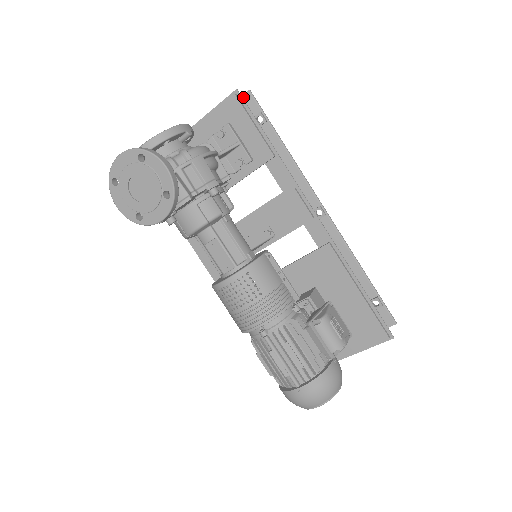
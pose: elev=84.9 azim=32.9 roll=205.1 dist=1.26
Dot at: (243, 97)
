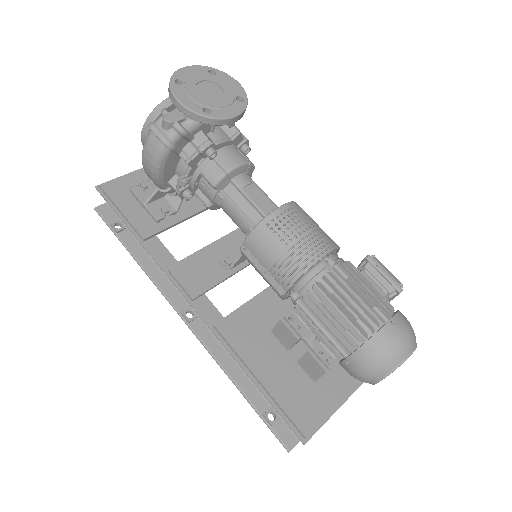
Dot at: occluded
